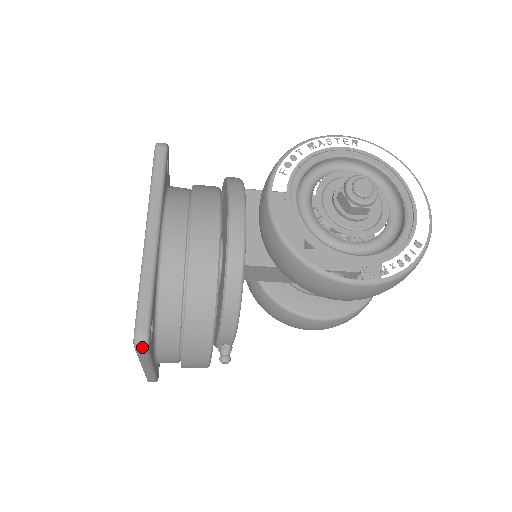
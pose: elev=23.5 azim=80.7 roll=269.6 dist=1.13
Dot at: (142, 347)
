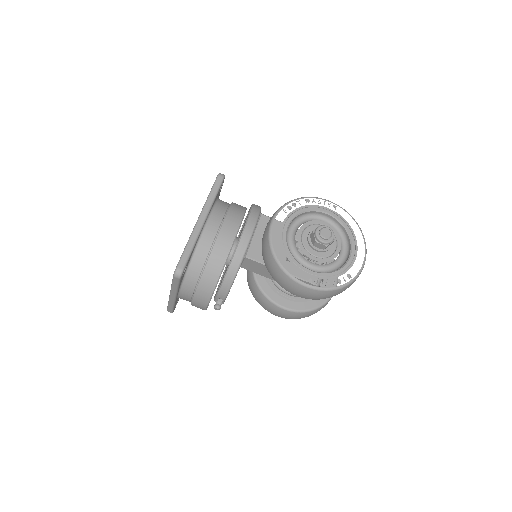
Dot at: (178, 276)
